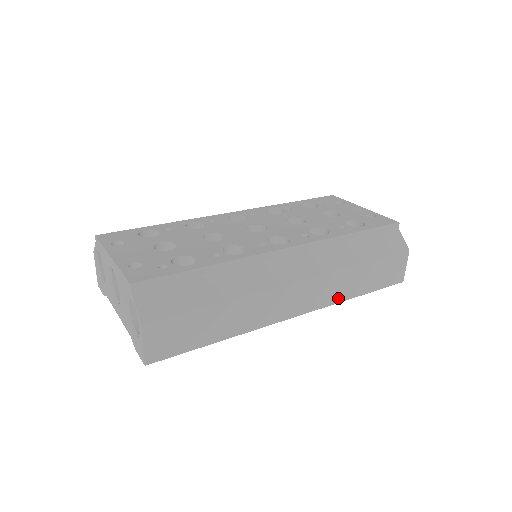
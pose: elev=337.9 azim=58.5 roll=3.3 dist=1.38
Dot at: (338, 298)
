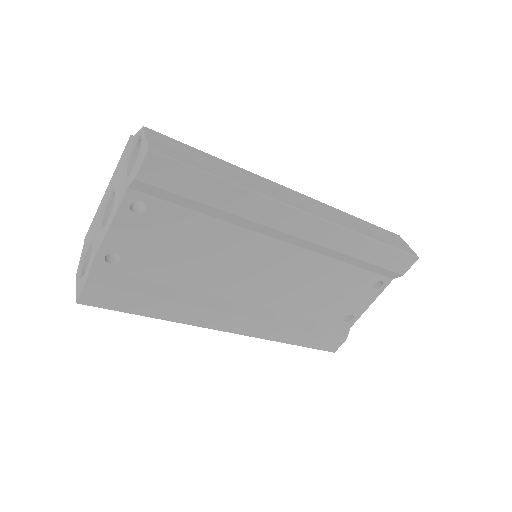
Dot at: (351, 228)
